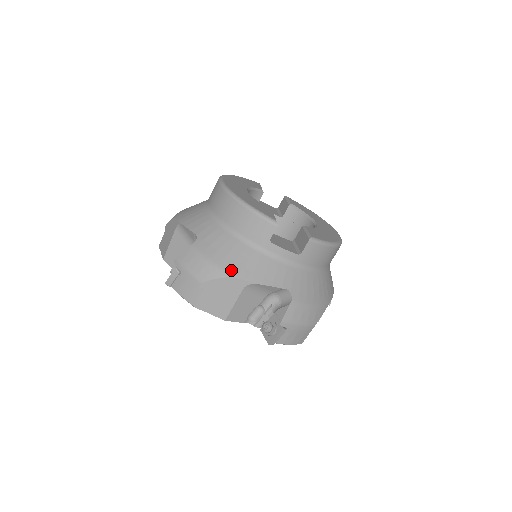
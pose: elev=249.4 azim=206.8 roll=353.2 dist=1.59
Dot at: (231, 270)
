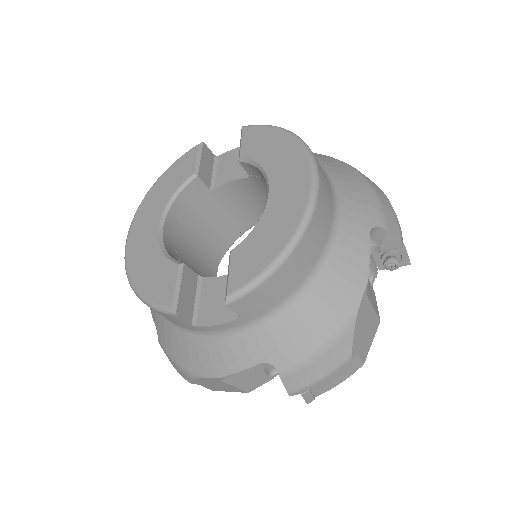
Dot at: (193, 370)
